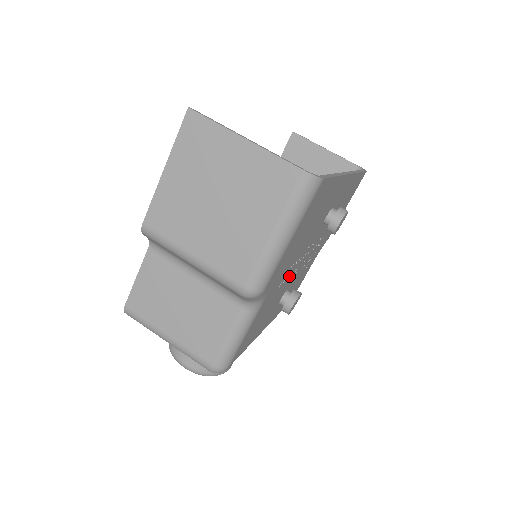
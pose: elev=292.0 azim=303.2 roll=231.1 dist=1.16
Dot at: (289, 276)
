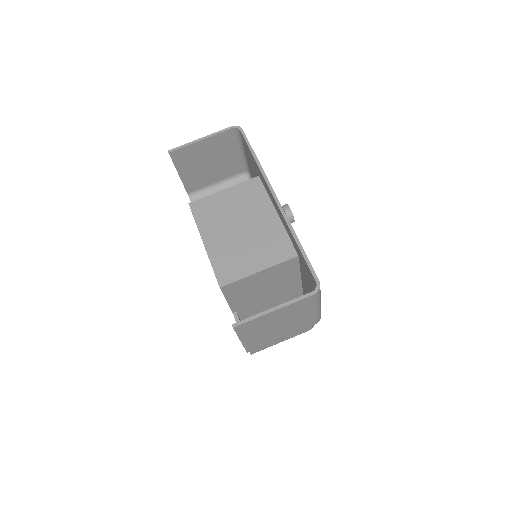
Dot at: occluded
